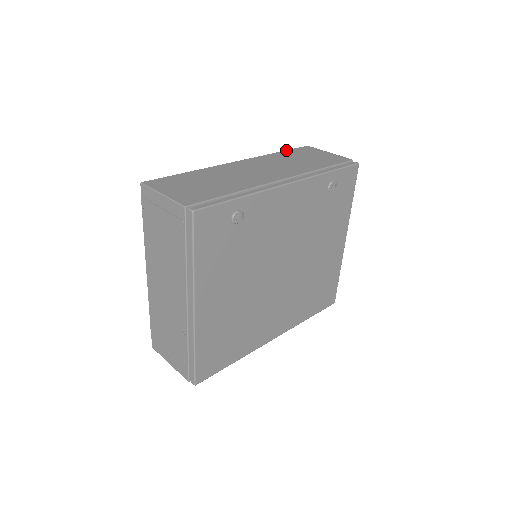
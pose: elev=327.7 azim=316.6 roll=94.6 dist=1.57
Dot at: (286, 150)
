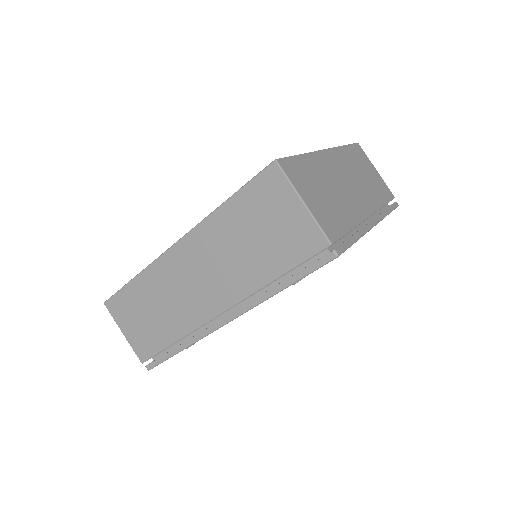
Dot at: (236, 193)
